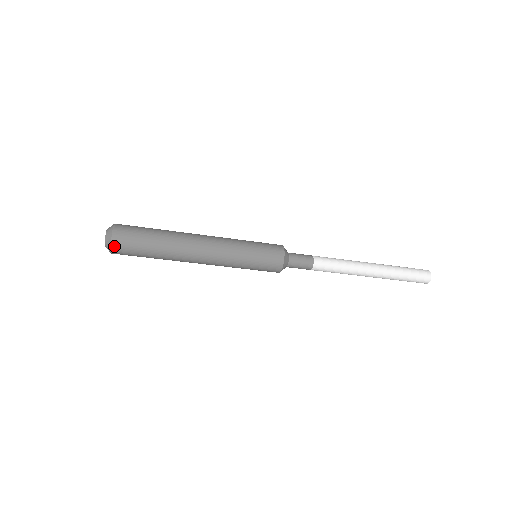
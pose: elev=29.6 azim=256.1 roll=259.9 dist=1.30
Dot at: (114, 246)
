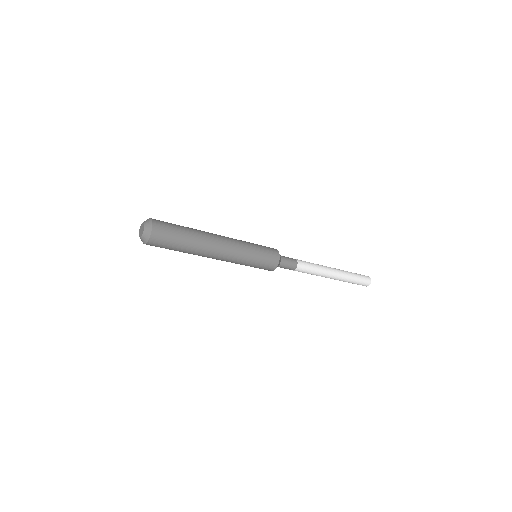
Dot at: (155, 228)
